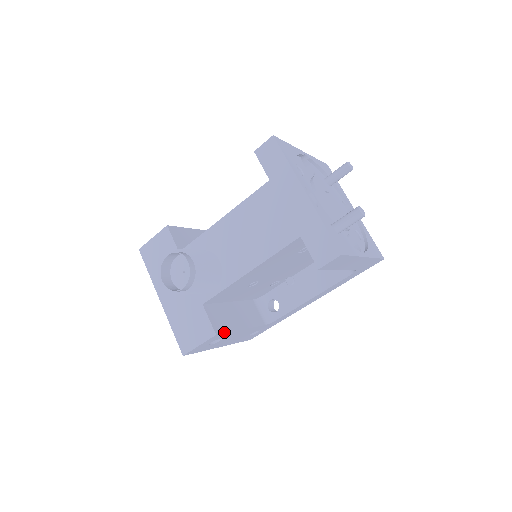
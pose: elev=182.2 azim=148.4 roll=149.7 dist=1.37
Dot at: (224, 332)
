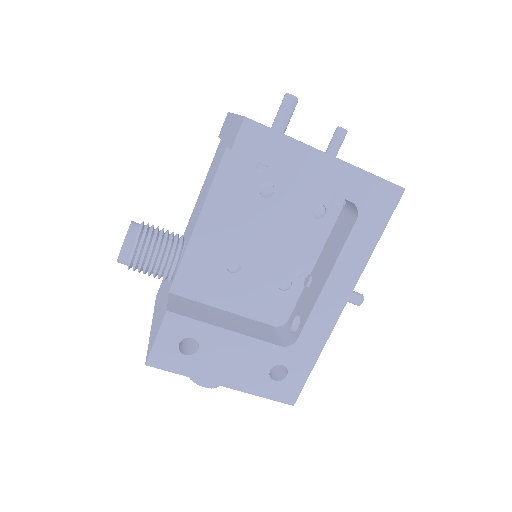
Dot at: (185, 316)
